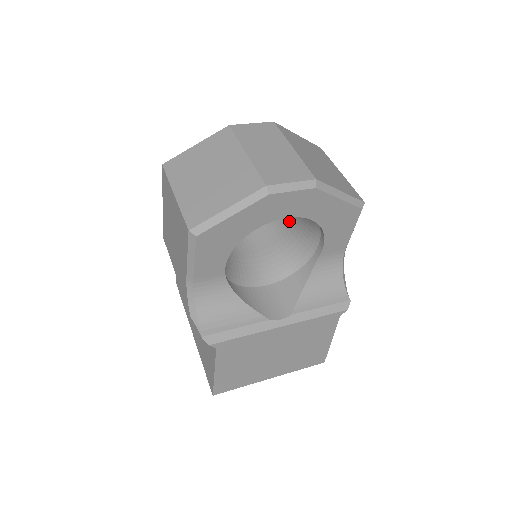
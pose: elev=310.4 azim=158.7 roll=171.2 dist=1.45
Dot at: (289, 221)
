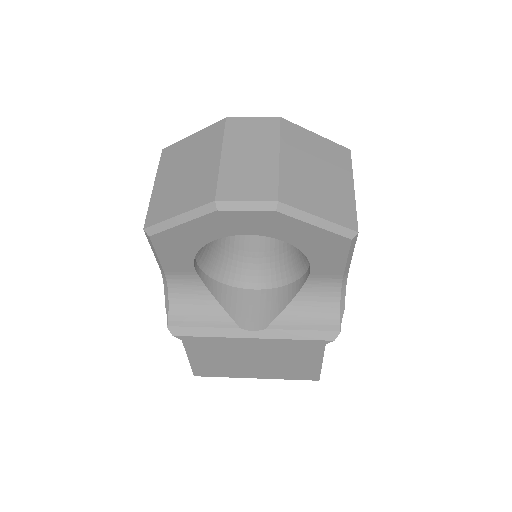
Dot at: occluded
